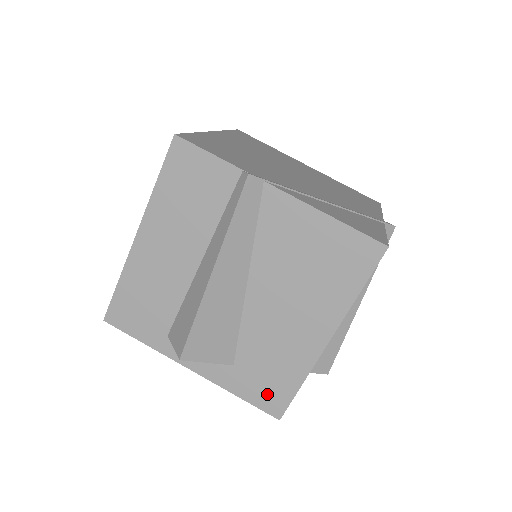
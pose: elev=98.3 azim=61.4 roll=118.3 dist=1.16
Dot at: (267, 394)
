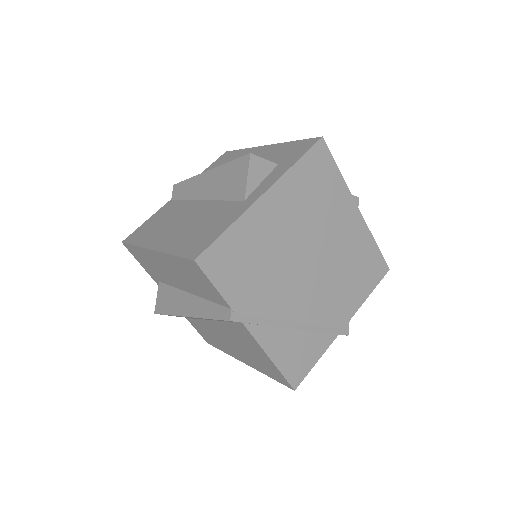
Dot at: (205, 336)
